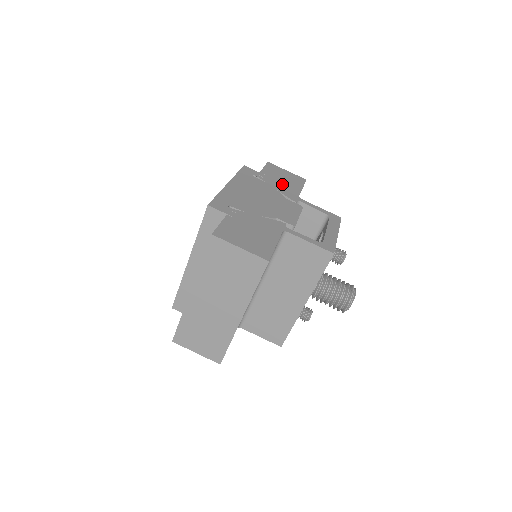
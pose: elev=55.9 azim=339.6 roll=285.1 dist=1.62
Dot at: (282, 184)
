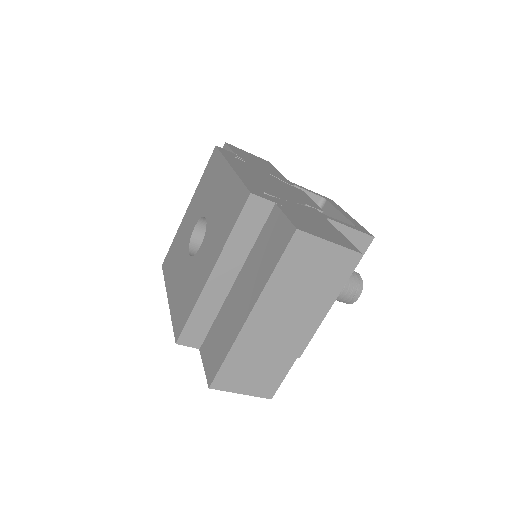
Dot at: (263, 166)
